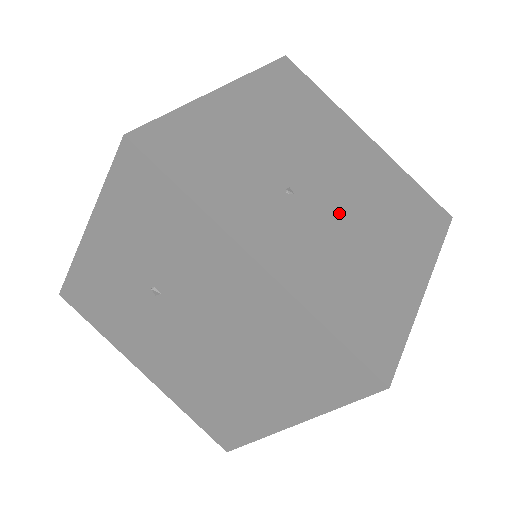
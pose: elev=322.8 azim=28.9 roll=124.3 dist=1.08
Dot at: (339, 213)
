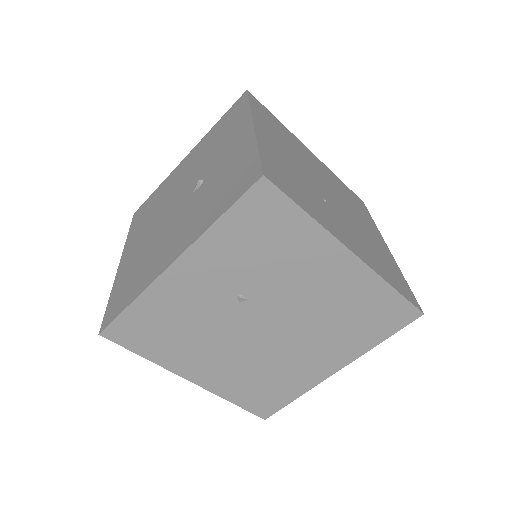
Dot at: (344, 211)
